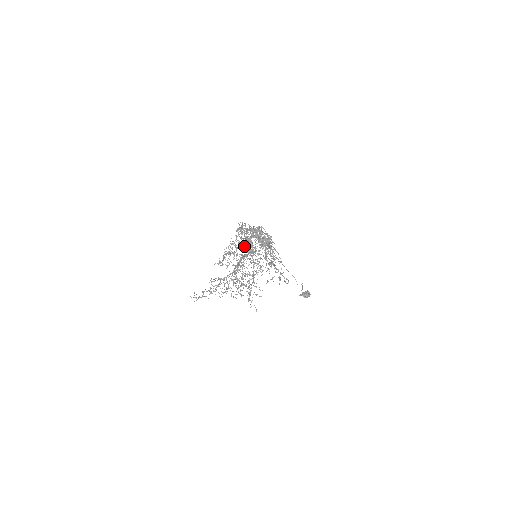
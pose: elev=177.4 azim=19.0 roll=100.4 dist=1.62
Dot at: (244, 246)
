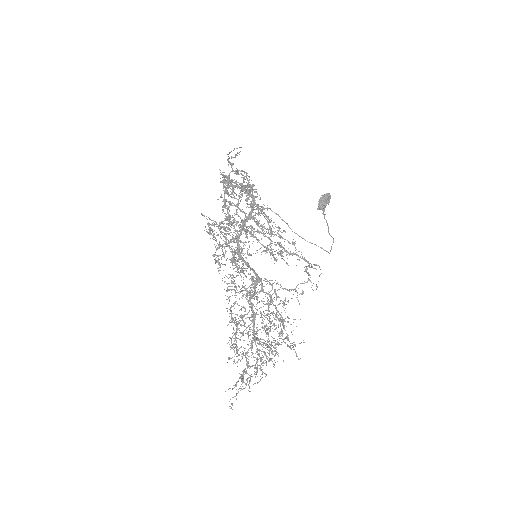
Dot at: occluded
